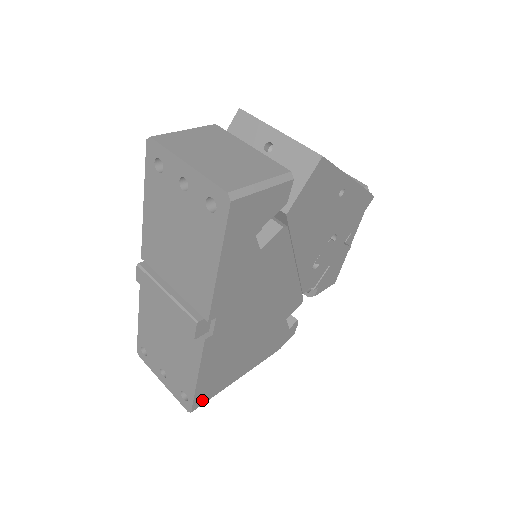
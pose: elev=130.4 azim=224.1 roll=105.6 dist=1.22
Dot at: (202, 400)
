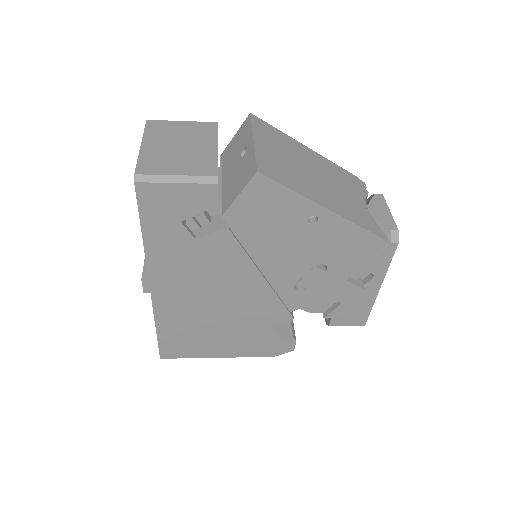
Dot at: (171, 354)
